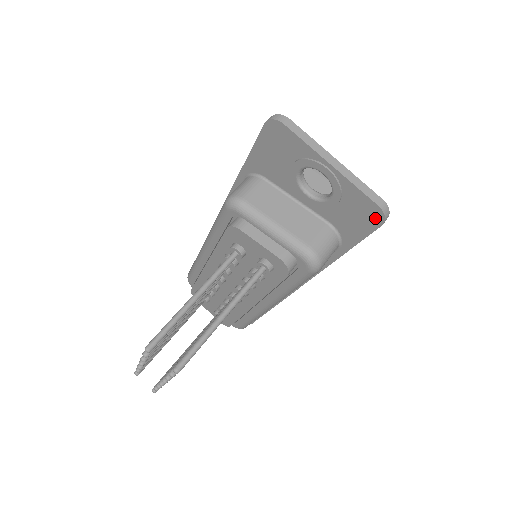
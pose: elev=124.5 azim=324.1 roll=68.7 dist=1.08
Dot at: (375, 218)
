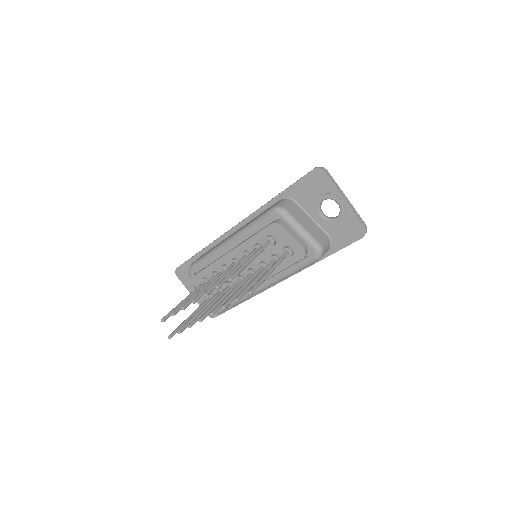
Dot at: (359, 233)
